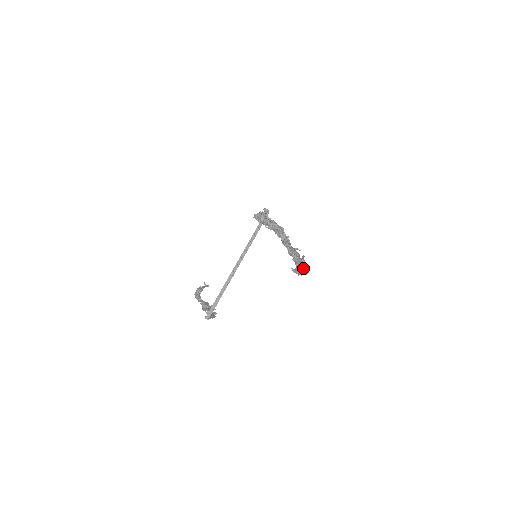
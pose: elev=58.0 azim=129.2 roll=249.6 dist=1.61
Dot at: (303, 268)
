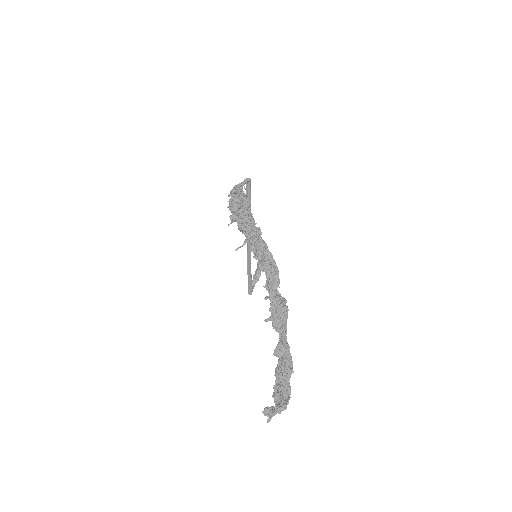
Dot at: (281, 394)
